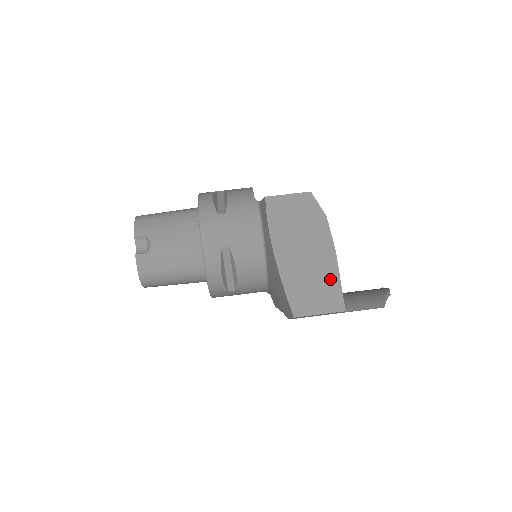
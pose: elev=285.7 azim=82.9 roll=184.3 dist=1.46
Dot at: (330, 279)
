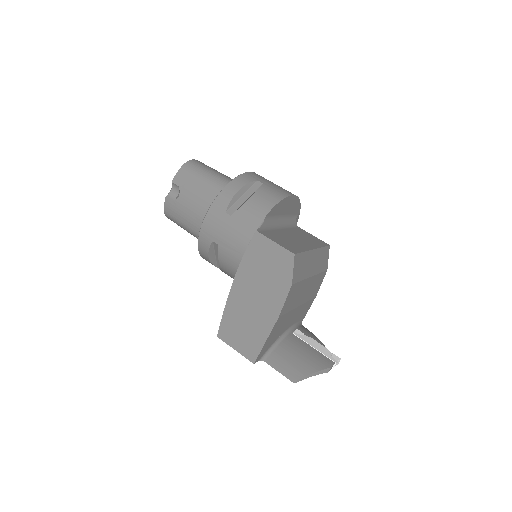
Dot at: (259, 333)
